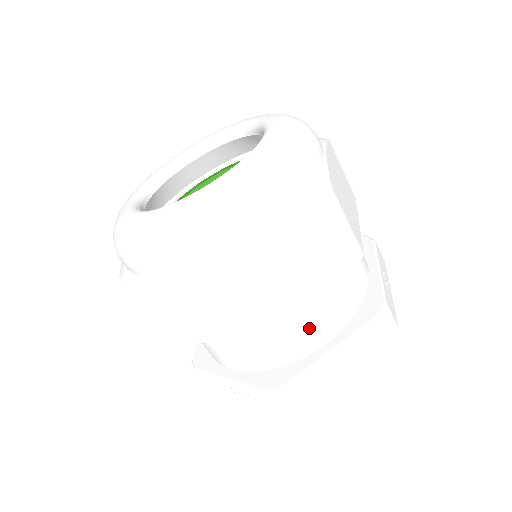
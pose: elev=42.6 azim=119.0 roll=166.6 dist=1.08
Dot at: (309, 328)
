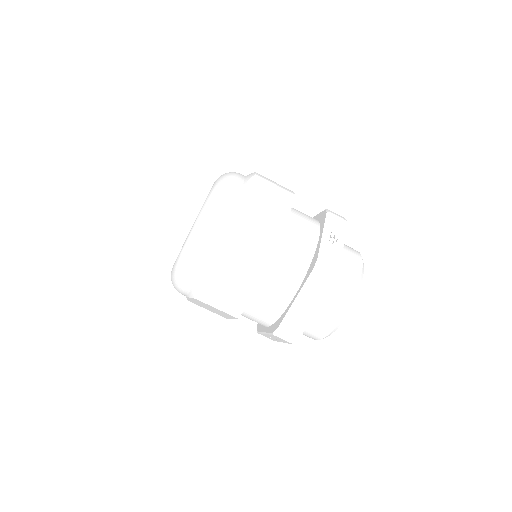
Dot at: (277, 292)
